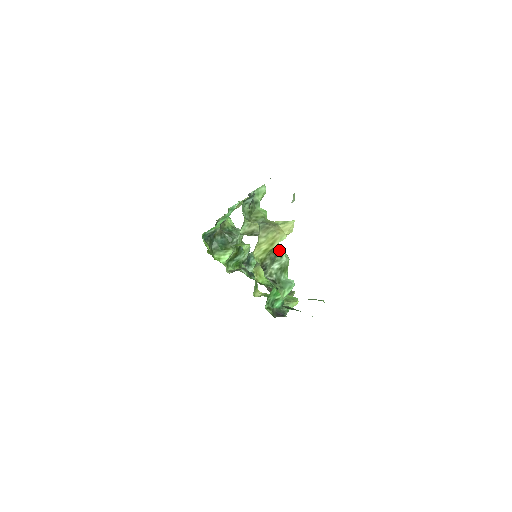
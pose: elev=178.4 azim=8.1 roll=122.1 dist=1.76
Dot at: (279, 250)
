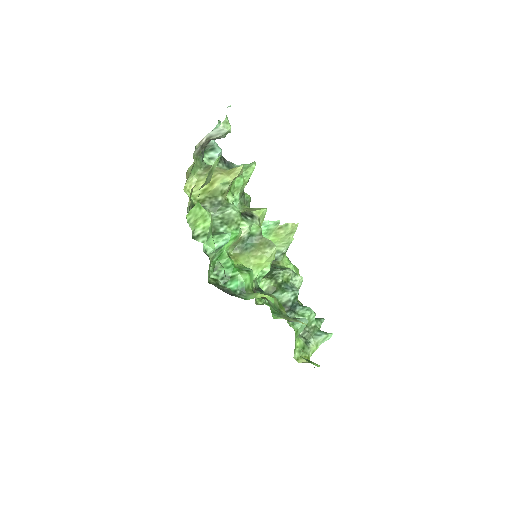
Dot at: (273, 243)
